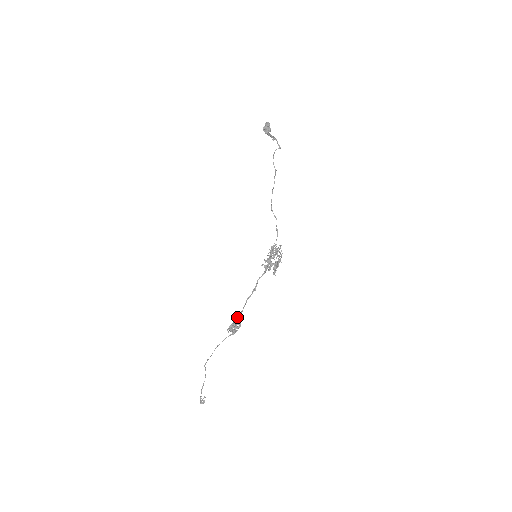
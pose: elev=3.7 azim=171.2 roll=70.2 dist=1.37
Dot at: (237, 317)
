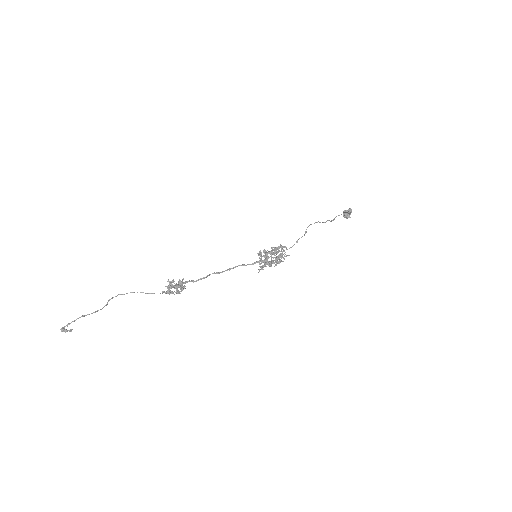
Dot at: occluded
